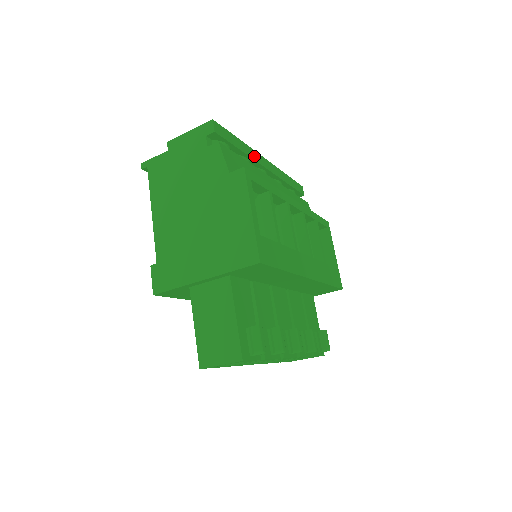
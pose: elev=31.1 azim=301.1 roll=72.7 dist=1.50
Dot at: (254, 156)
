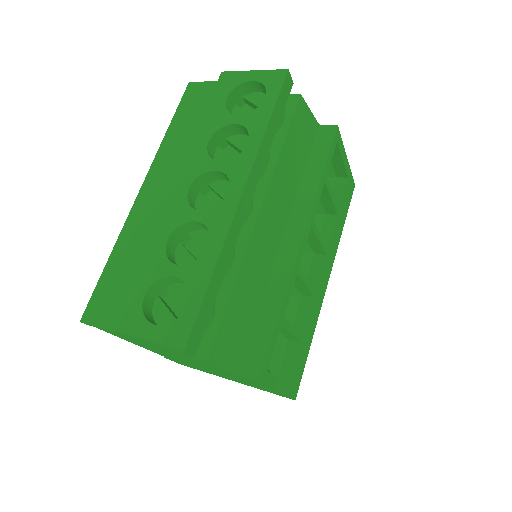
Dot at: (232, 239)
